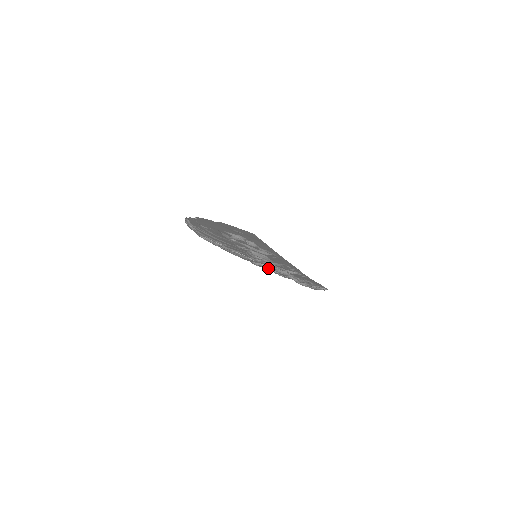
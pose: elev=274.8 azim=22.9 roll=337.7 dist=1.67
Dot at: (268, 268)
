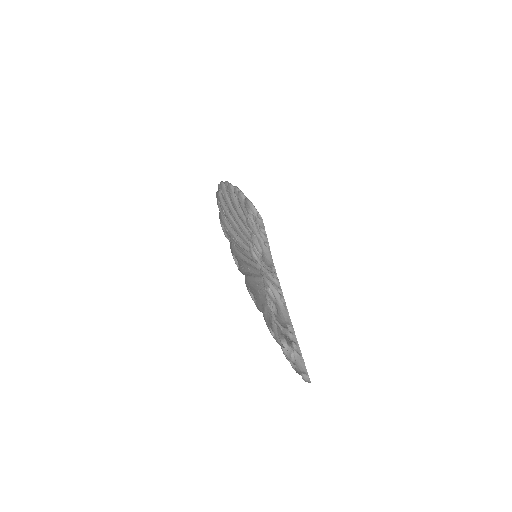
Dot at: (232, 190)
